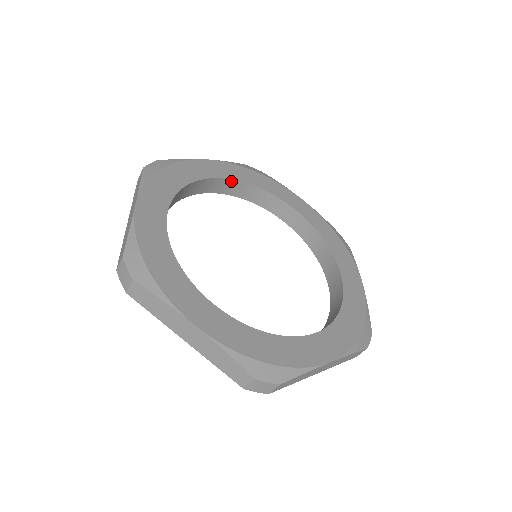
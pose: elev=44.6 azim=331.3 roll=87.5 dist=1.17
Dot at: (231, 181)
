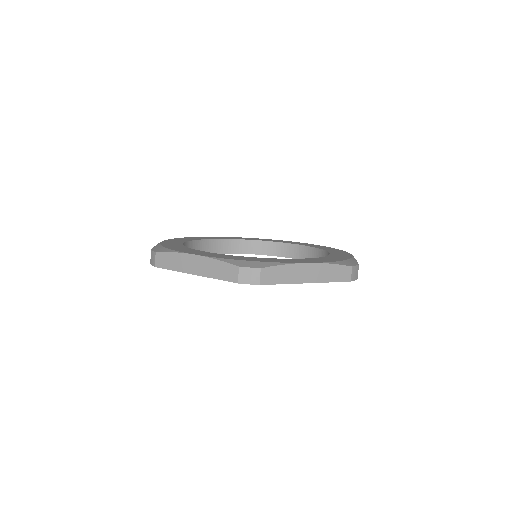
Dot at: (188, 243)
